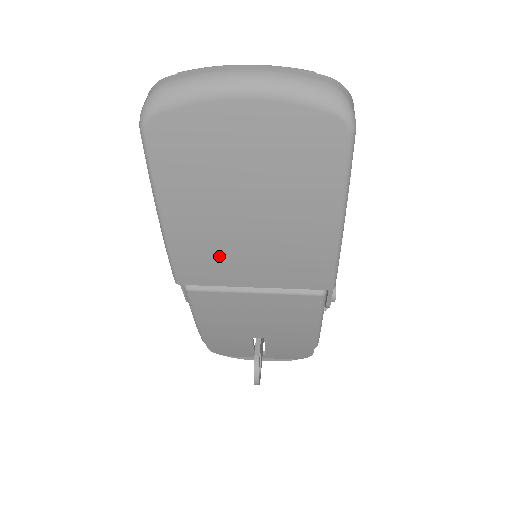
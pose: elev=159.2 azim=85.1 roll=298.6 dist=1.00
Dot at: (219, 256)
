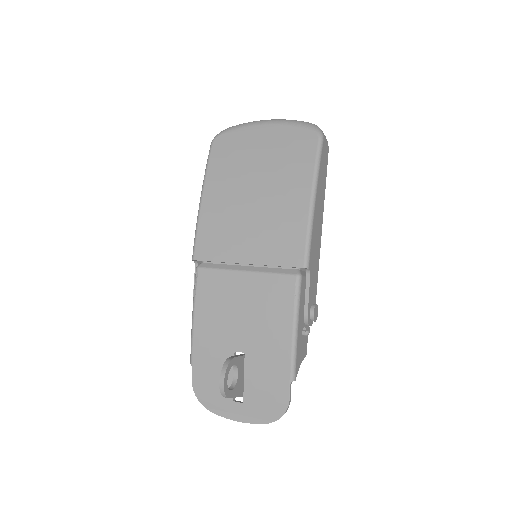
Dot at: (228, 228)
